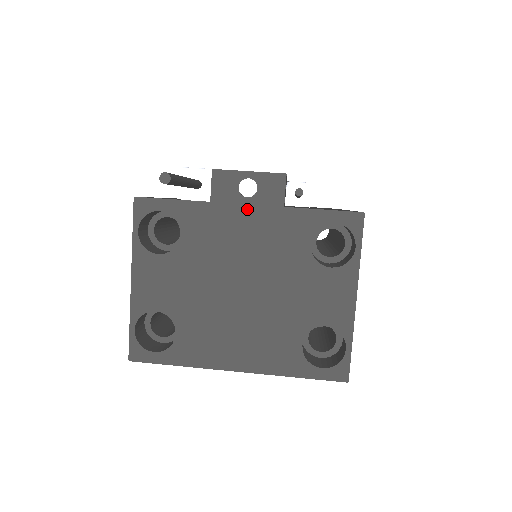
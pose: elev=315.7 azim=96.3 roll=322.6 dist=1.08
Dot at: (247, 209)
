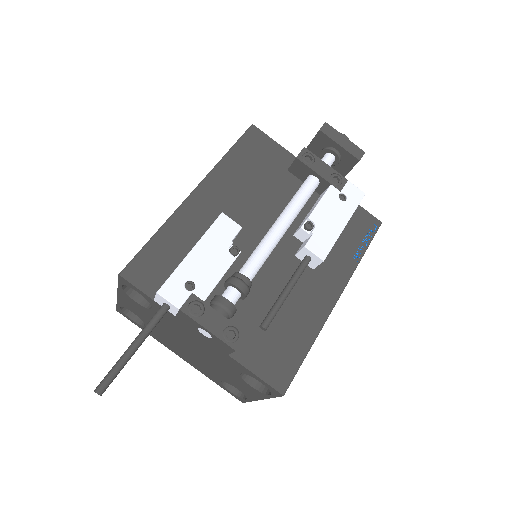
Dot at: (201, 337)
